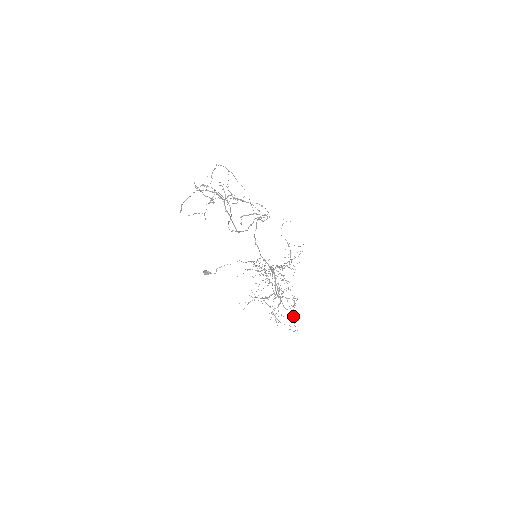
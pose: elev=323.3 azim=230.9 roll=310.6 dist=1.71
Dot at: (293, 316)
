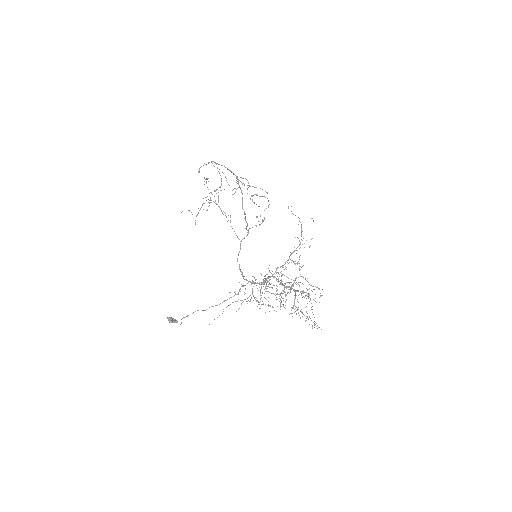
Dot at: (322, 289)
